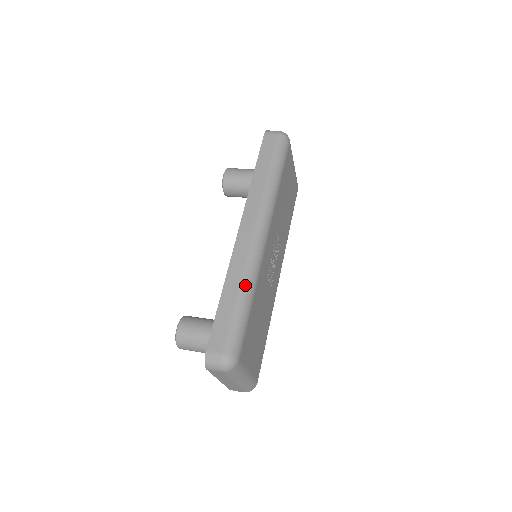
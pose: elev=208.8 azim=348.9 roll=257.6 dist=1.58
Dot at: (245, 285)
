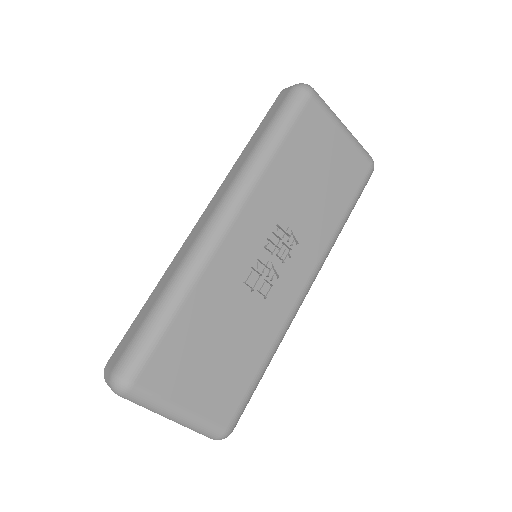
Dot at: (171, 286)
